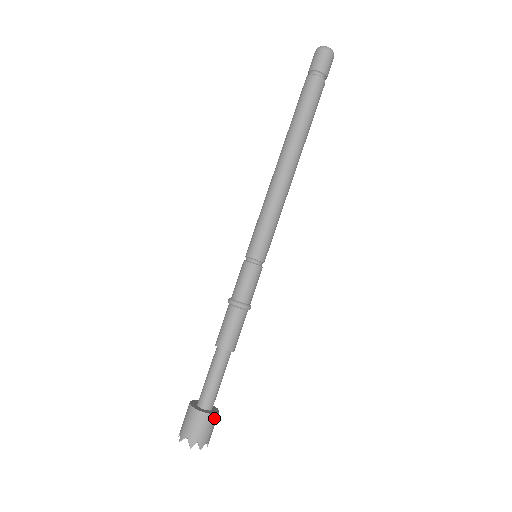
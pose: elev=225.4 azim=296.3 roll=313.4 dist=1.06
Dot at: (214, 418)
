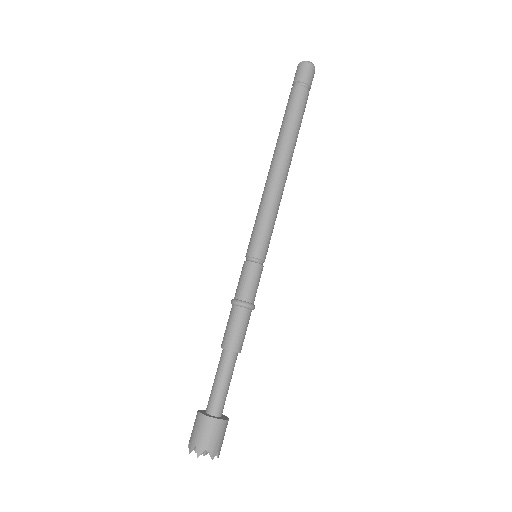
Dot at: (227, 423)
